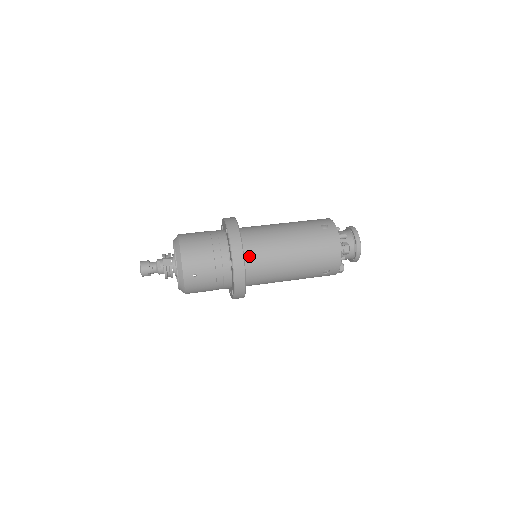
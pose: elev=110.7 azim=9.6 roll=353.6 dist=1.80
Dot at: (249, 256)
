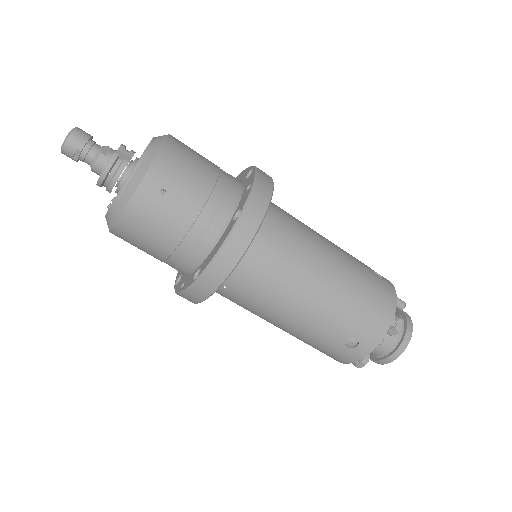
Dot at: (266, 228)
